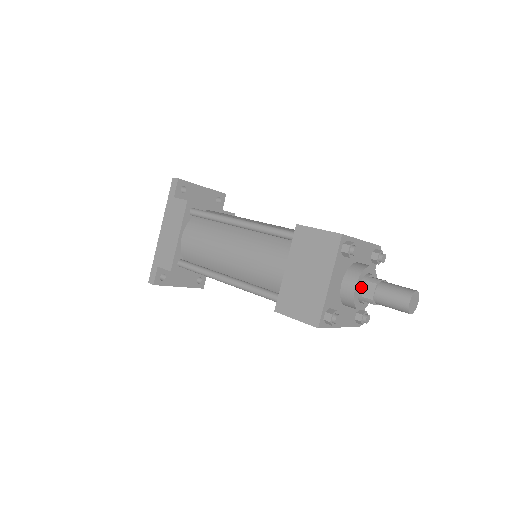
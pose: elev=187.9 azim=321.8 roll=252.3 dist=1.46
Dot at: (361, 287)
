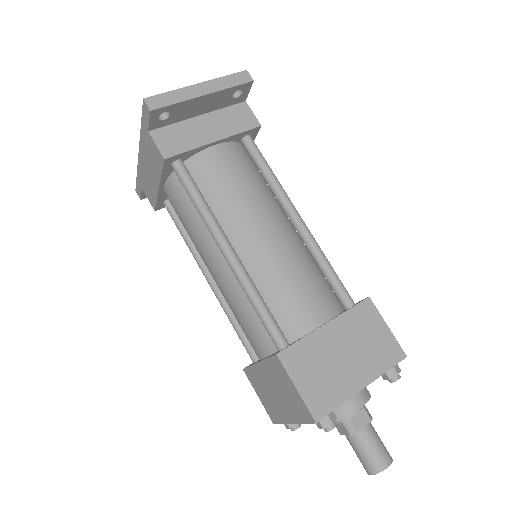
Dot at: occluded
